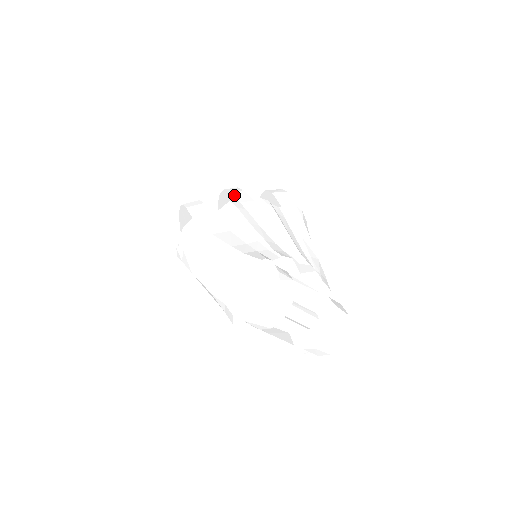
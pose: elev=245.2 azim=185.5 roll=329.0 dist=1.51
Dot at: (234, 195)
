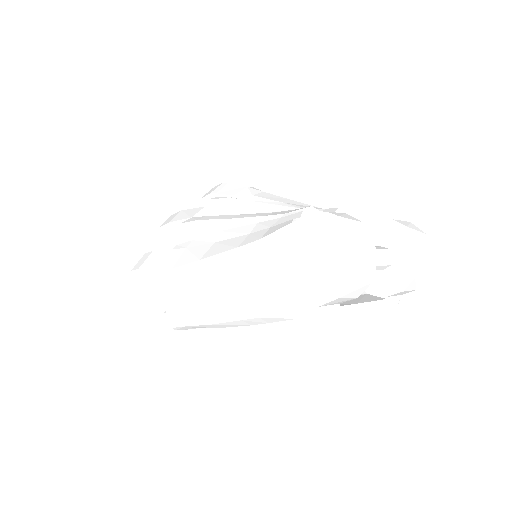
Dot at: (178, 219)
